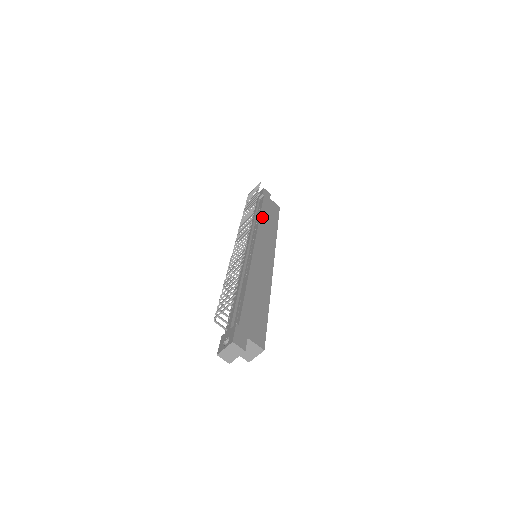
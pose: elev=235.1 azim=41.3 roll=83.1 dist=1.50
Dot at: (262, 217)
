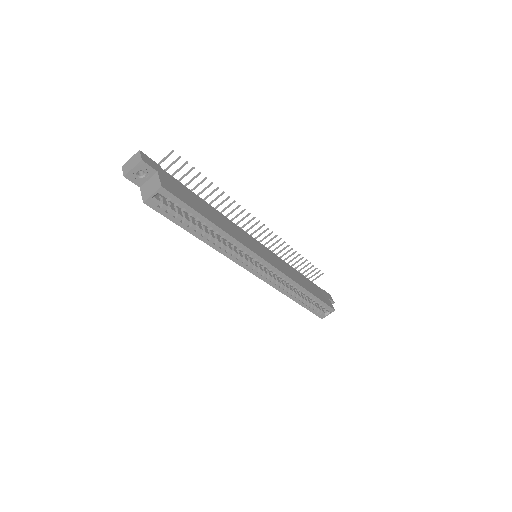
Dot at: (298, 273)
